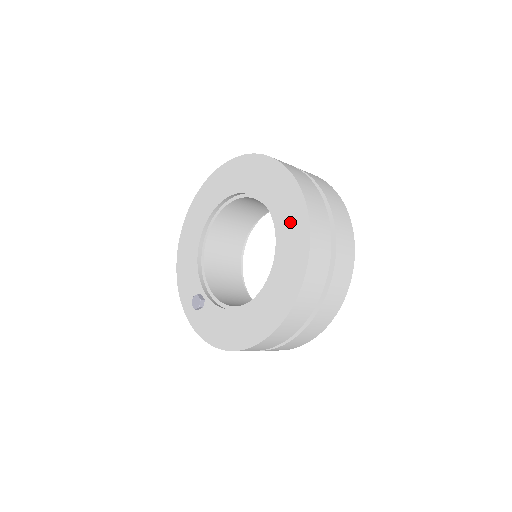
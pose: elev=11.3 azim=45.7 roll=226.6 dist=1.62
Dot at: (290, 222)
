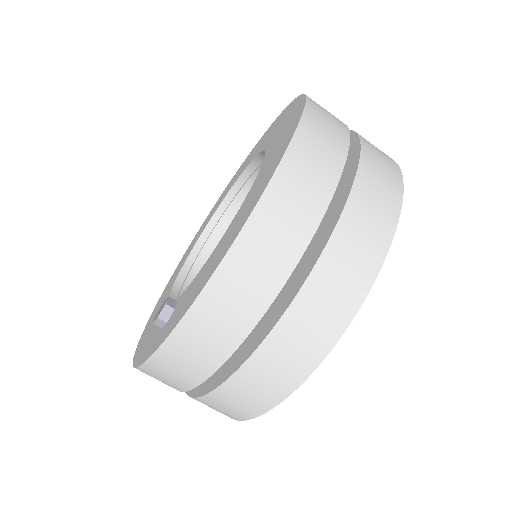
Dot at: (273, 129)
